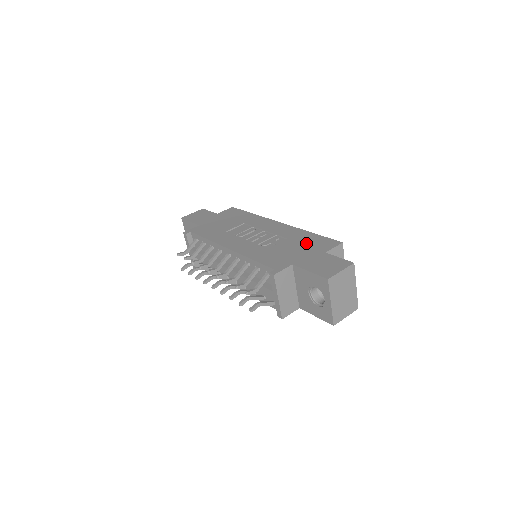
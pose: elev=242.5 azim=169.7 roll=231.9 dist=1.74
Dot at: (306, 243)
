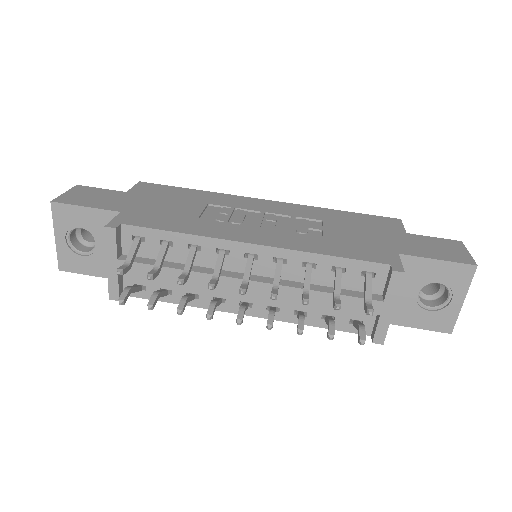
Dot at: (360, 224)
